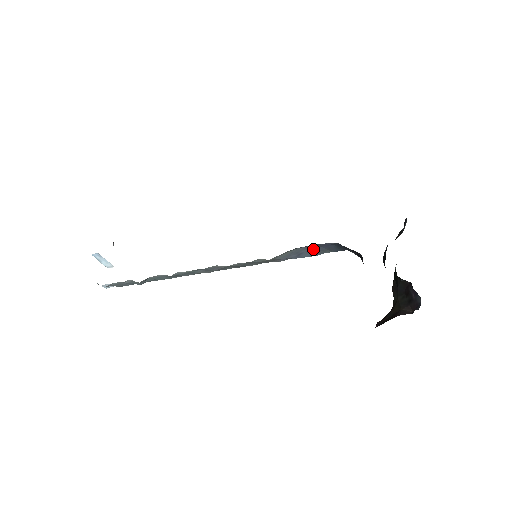
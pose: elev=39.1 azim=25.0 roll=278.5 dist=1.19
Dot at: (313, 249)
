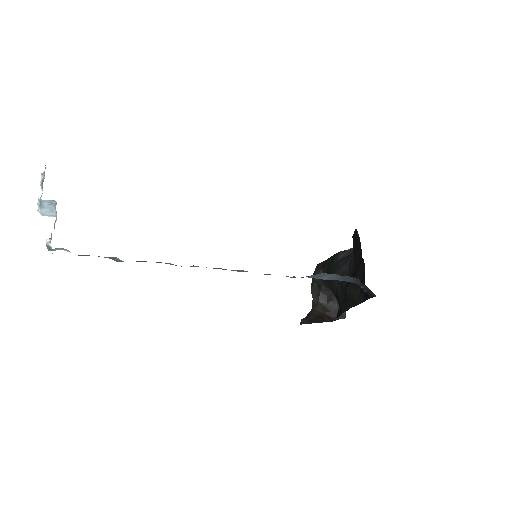
Dot at: (332, 276)
